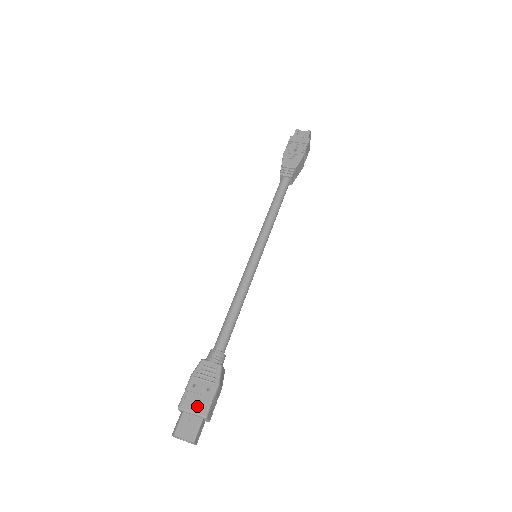
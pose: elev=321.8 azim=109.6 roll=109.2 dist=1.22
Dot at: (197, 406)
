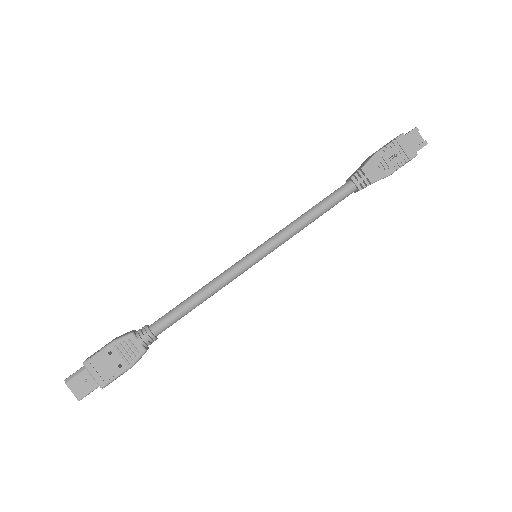
Dot at: (101, 374)
